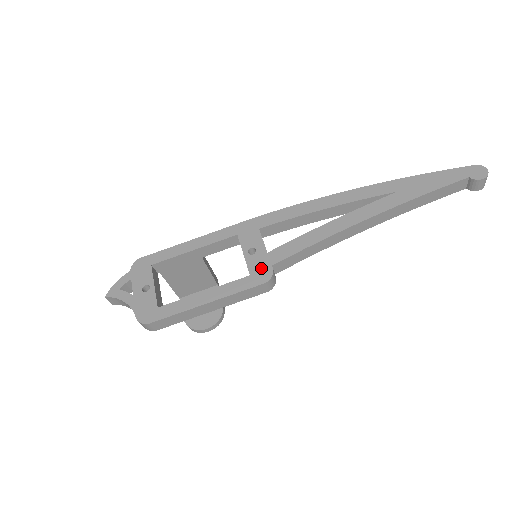
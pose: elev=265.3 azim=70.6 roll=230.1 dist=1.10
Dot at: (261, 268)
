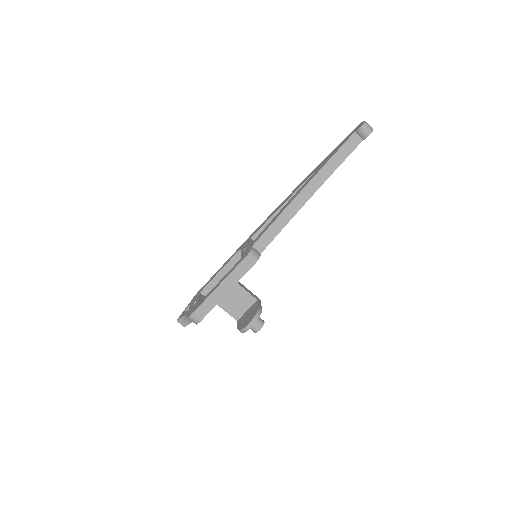
Dot at: (247, 251)
